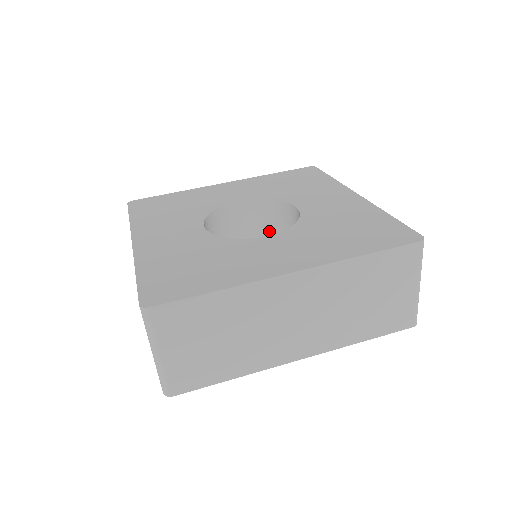
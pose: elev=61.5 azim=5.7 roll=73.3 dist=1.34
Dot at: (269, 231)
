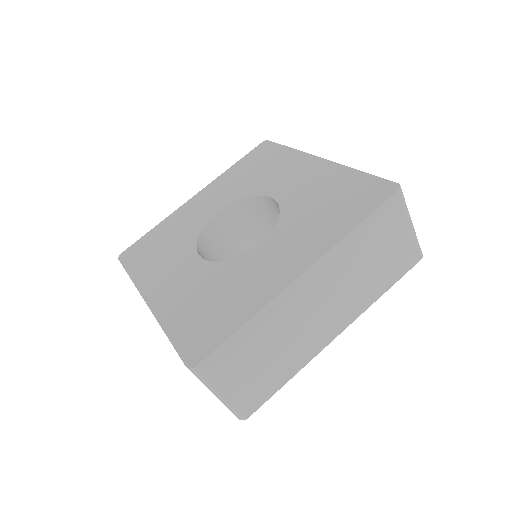
Dot at: (255, 225)
